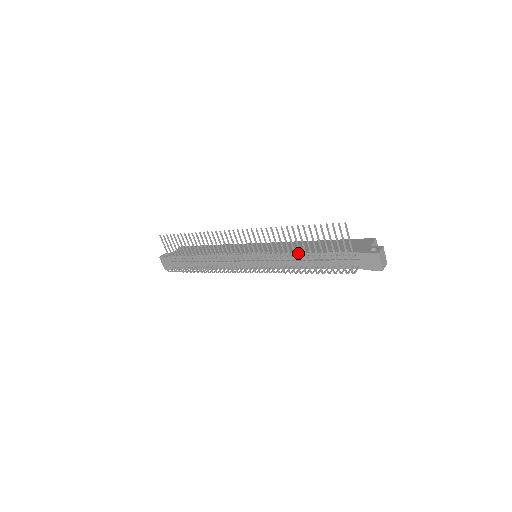
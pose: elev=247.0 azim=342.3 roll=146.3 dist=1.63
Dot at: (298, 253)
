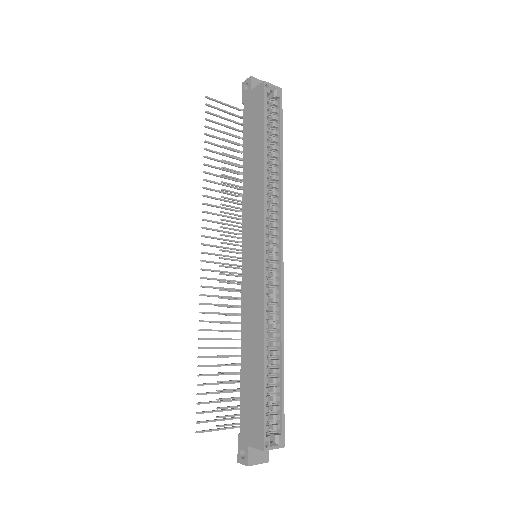
Dot at: (241, 339)
